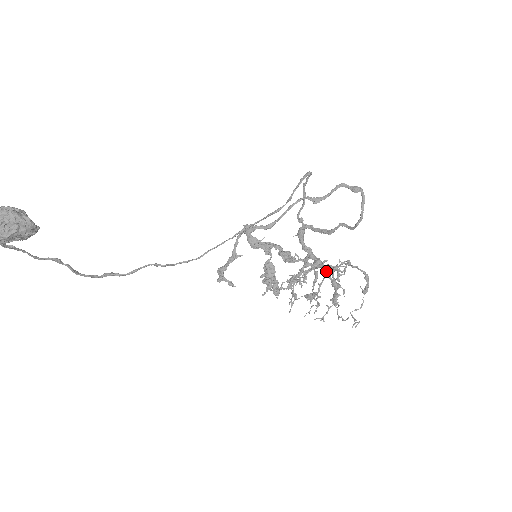
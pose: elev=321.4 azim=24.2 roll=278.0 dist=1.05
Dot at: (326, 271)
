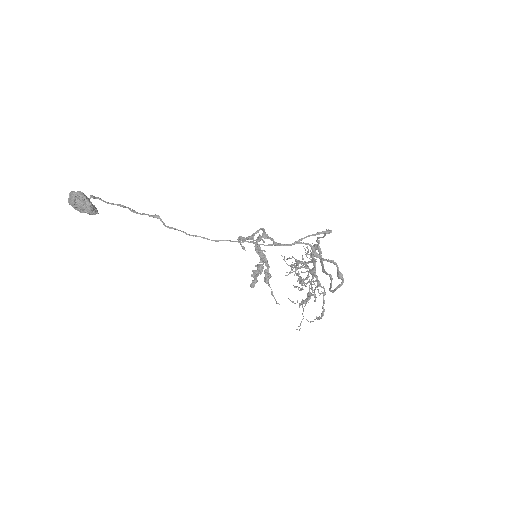
Dot at: (310, 284)
